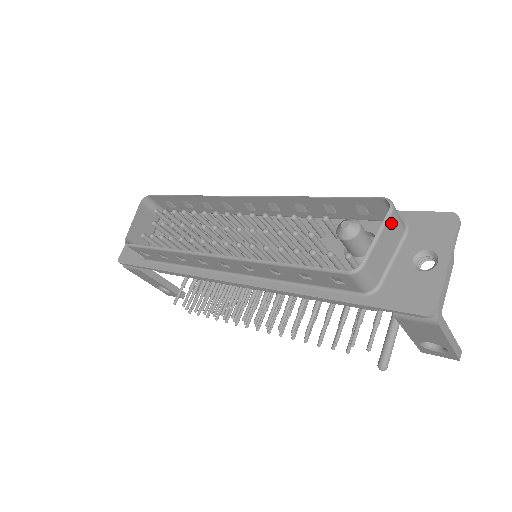
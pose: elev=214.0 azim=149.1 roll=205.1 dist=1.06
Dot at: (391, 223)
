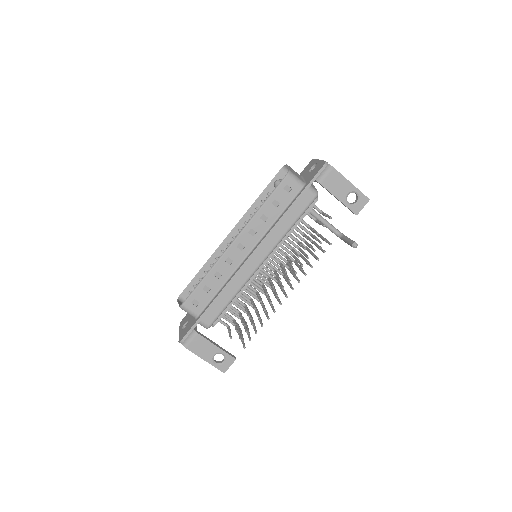
Dot at: occluded
